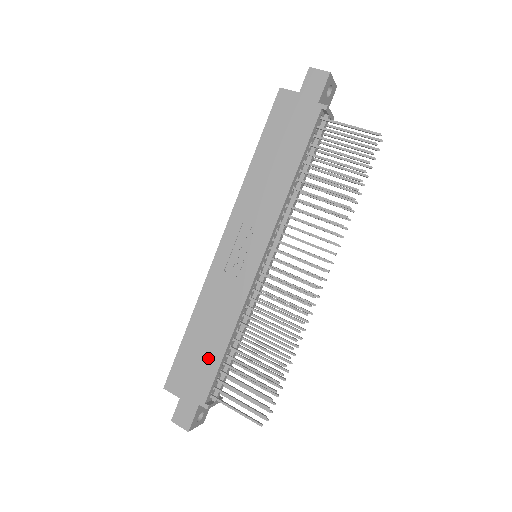
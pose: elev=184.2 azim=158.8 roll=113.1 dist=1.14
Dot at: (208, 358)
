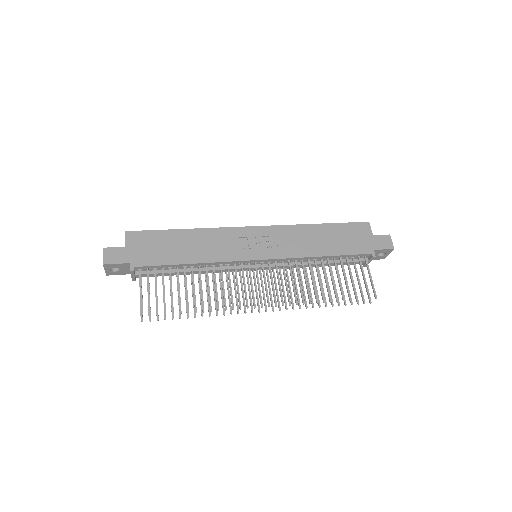
Dot at: (169, 254)
